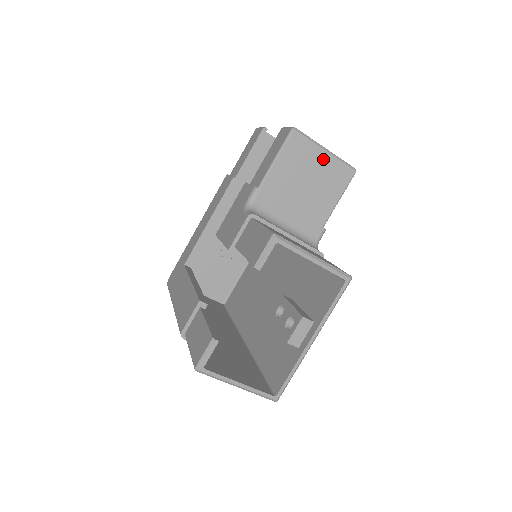
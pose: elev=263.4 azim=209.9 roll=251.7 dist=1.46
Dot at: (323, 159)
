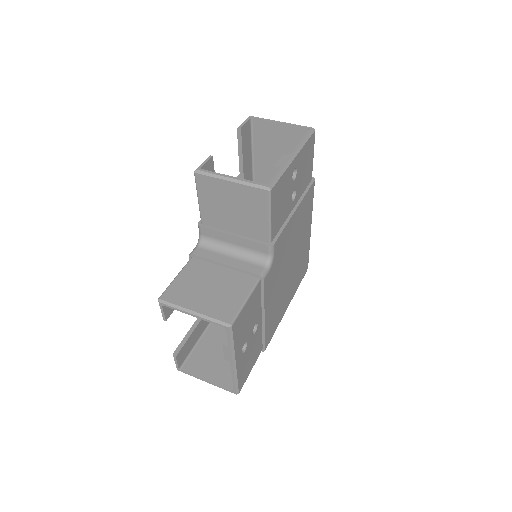
Dot at: (233, 189)
